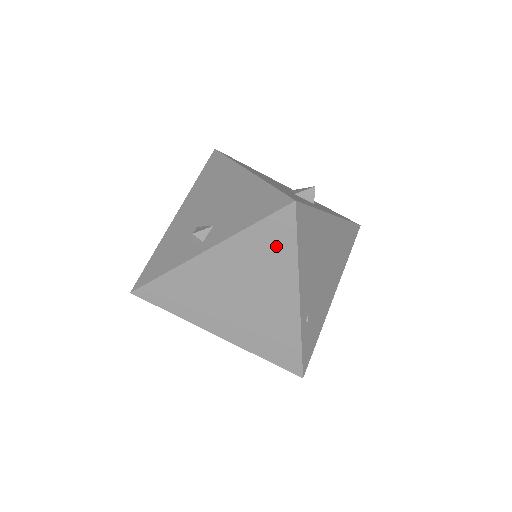
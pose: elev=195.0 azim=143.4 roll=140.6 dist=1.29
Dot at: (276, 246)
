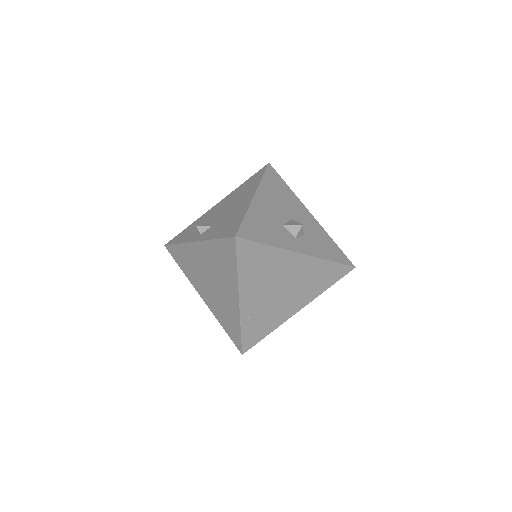
Dot at: (227, 260)
